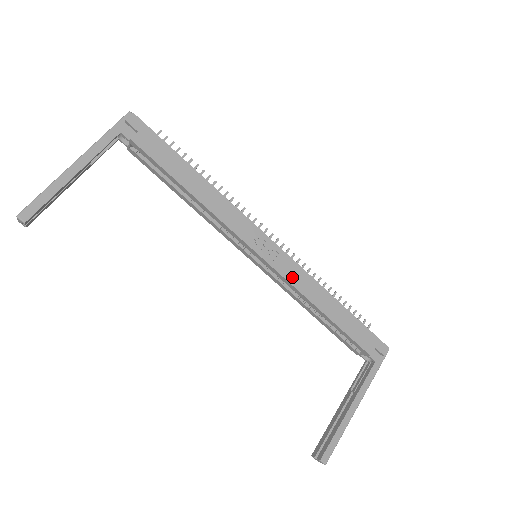
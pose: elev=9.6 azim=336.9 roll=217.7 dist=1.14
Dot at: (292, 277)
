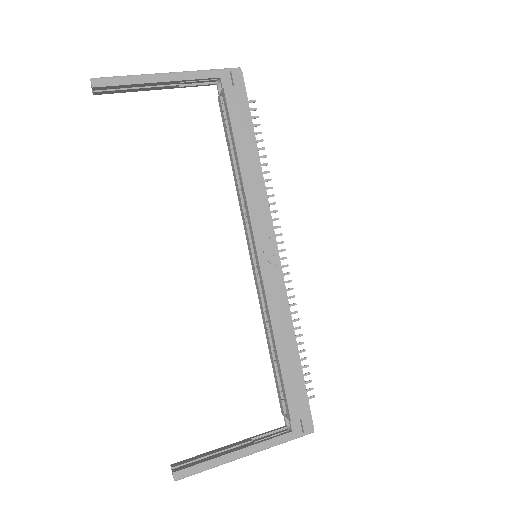
Dot at: (272, 296)
